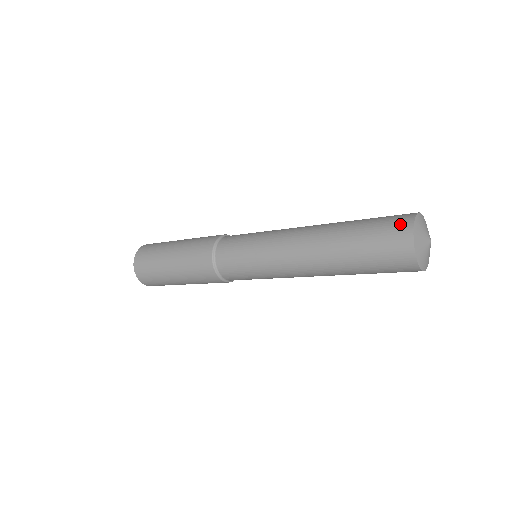
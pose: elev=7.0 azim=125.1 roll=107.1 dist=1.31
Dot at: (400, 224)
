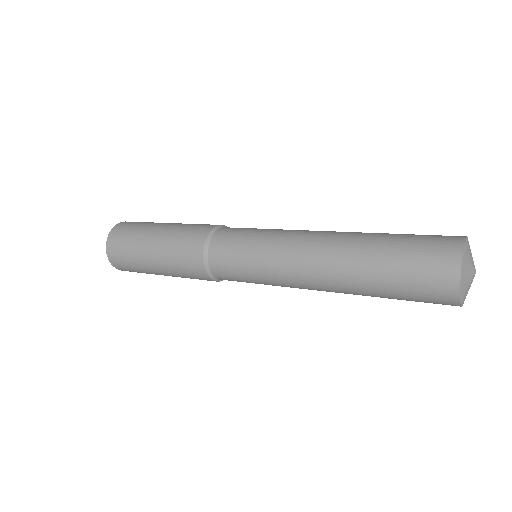
Dot at: (445, 247)
